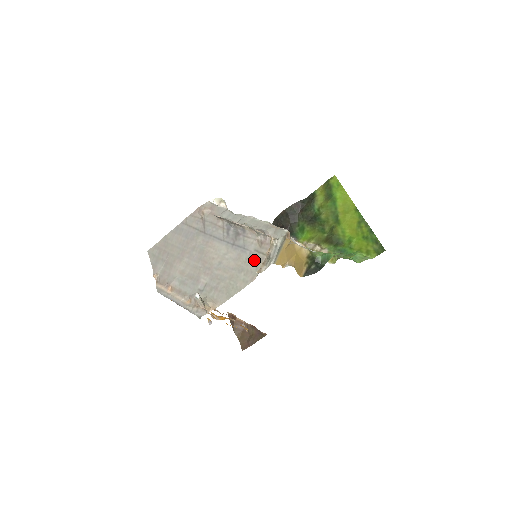
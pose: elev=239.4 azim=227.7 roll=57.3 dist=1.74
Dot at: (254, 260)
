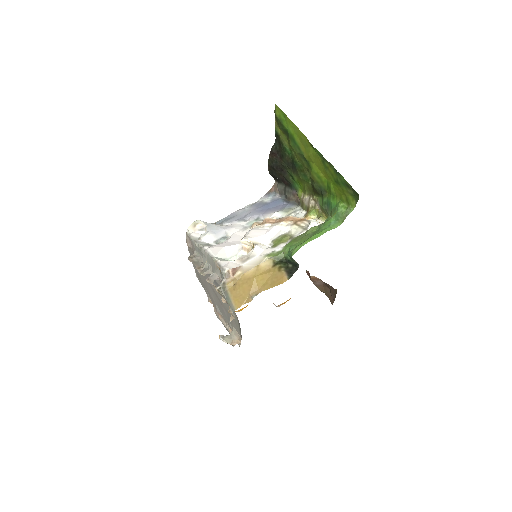
Dot at: occluded
